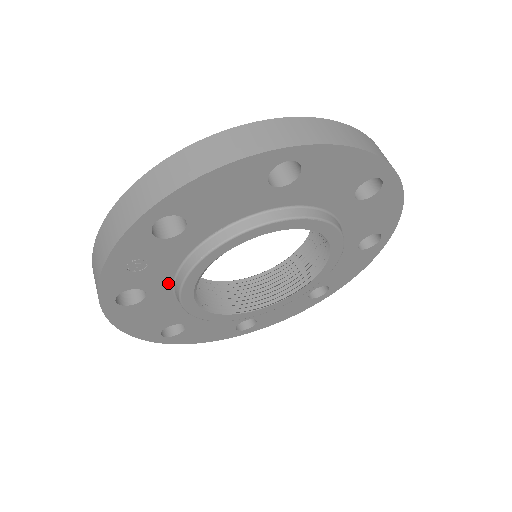
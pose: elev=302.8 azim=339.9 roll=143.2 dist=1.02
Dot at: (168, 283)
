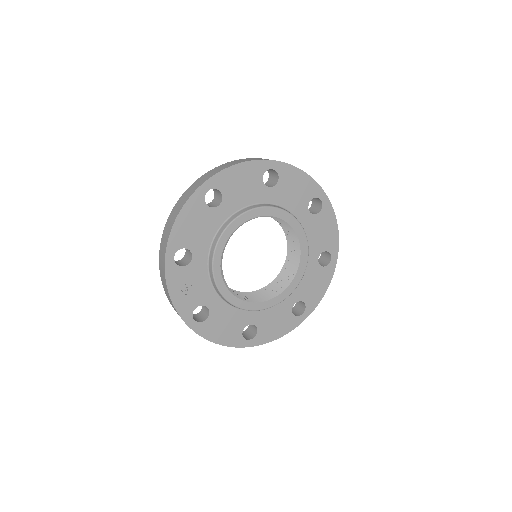
Dot at: (214, 294)
